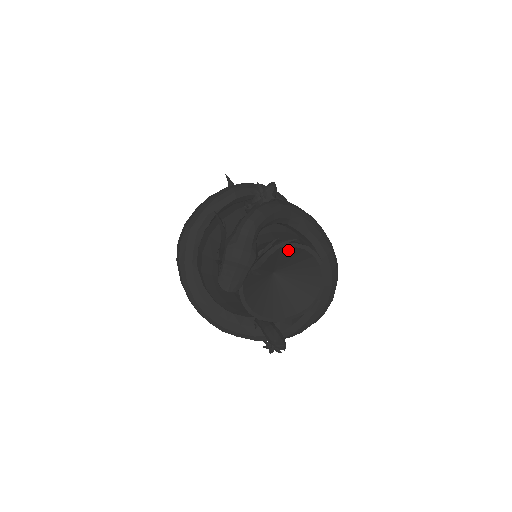
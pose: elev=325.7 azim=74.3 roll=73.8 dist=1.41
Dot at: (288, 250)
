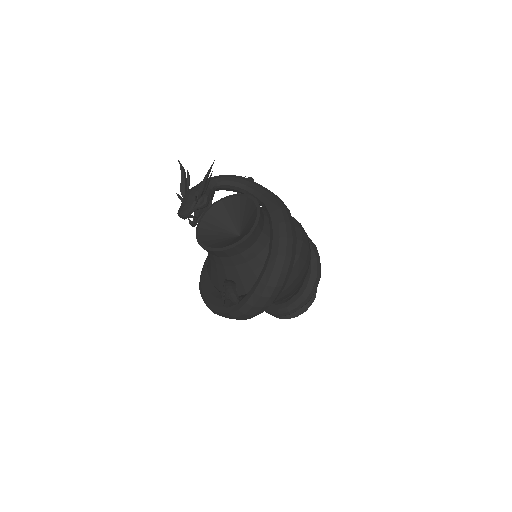
Dot at: (238, 201)
